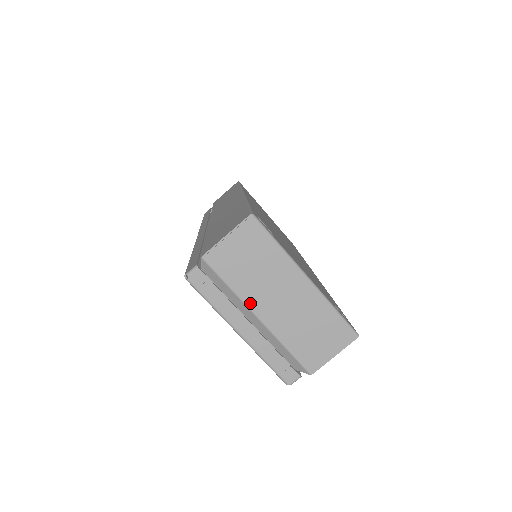
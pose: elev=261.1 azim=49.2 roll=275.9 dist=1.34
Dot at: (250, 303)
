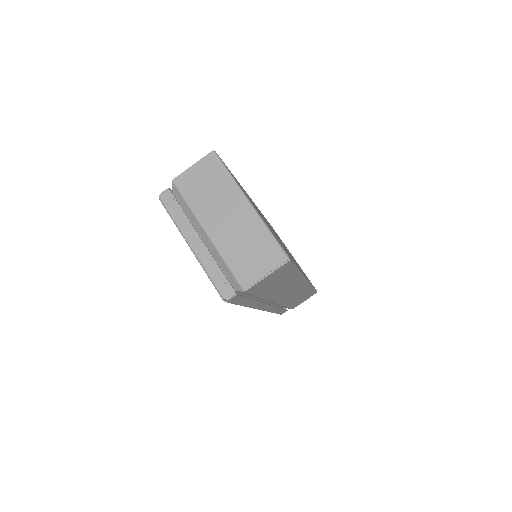
Dot at: (202, 219)
